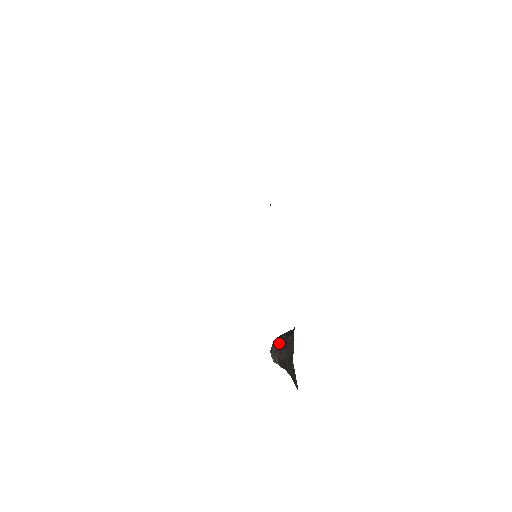
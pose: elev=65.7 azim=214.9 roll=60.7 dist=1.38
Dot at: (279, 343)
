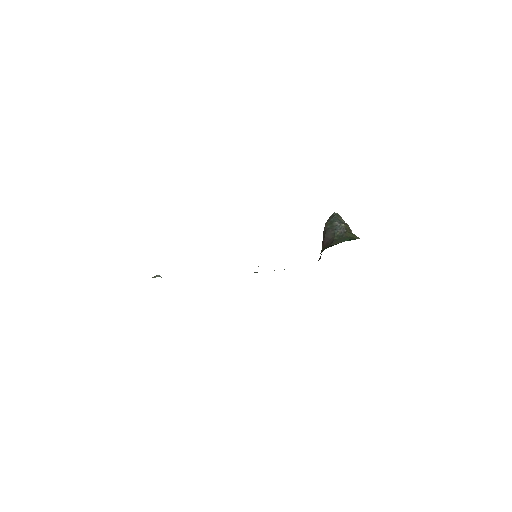
Dot at: (323, 234)
